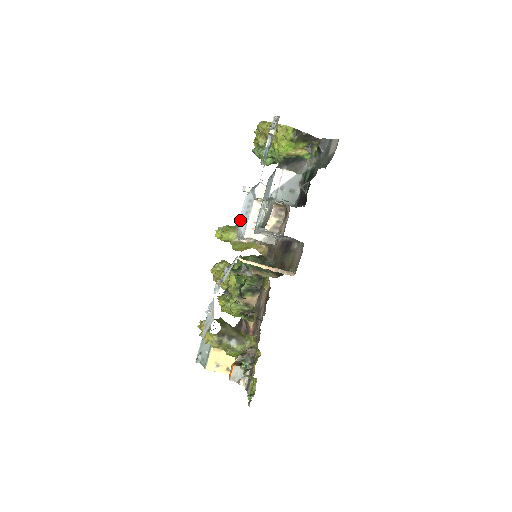
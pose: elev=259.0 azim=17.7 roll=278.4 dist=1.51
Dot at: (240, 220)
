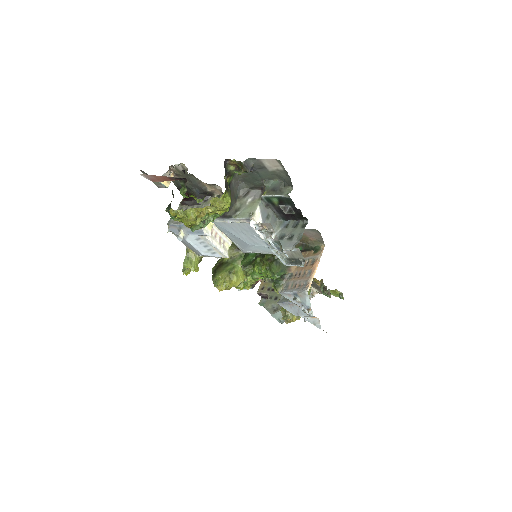
Dot at: (204, 253)
